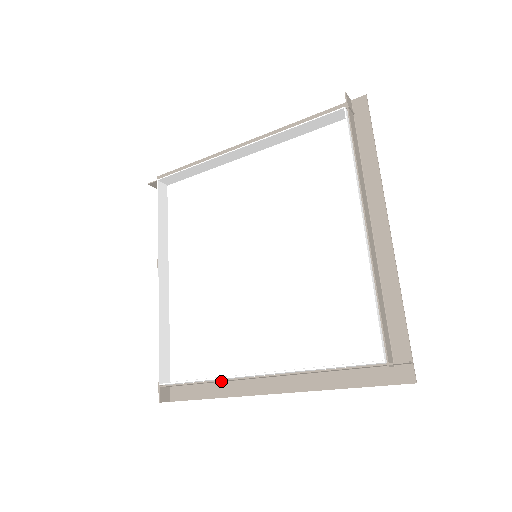
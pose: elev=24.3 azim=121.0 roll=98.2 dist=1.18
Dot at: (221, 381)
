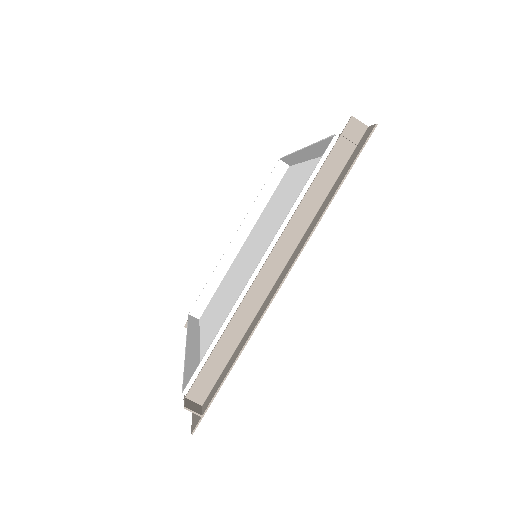
Dot at: occluded
